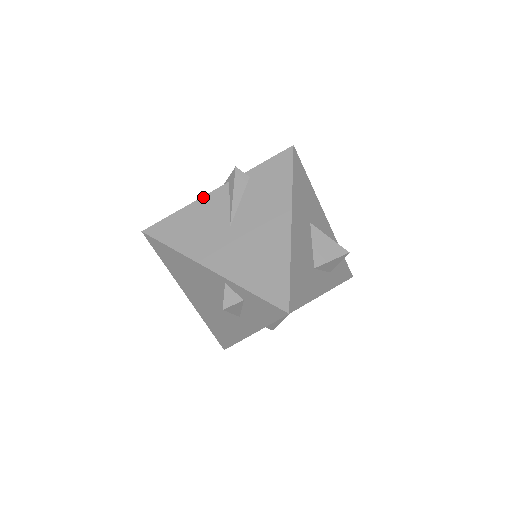
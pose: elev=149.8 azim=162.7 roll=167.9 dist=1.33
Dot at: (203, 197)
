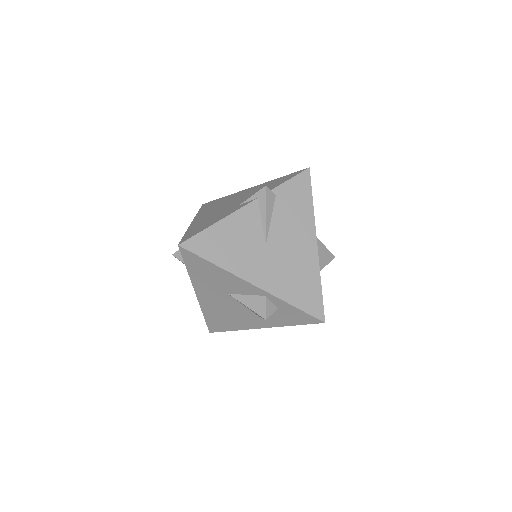
Dot at: (235, 212)
